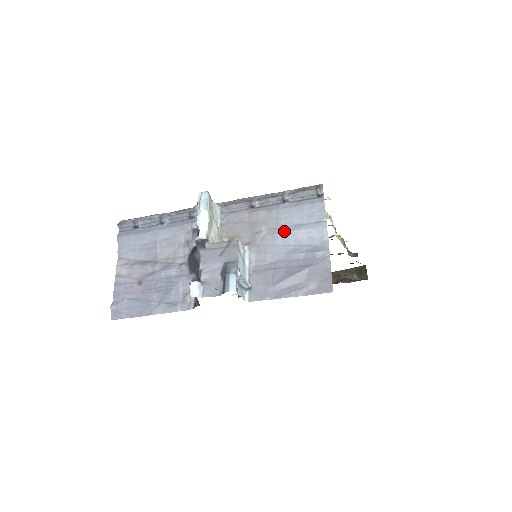
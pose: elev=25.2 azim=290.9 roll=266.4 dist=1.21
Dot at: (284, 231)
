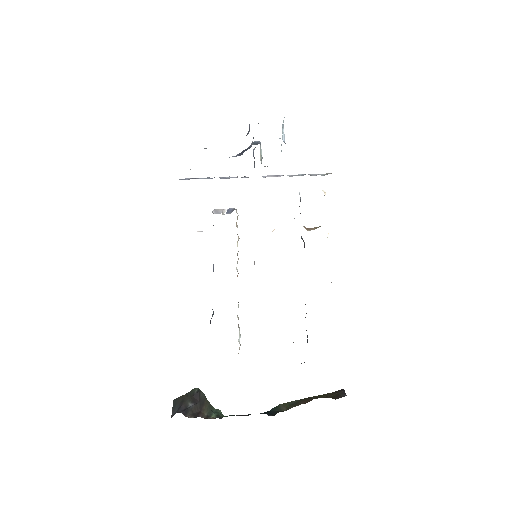
Dot at: occluded
